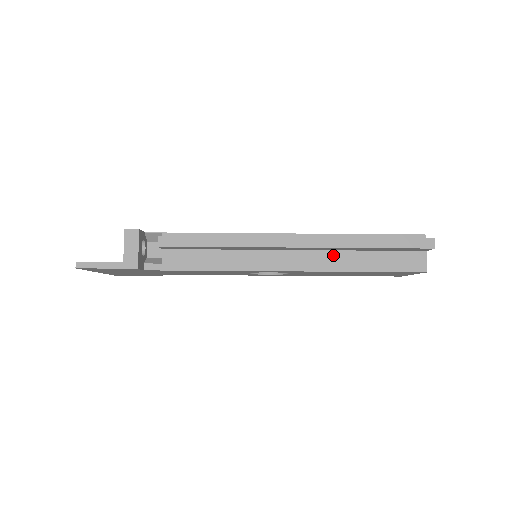
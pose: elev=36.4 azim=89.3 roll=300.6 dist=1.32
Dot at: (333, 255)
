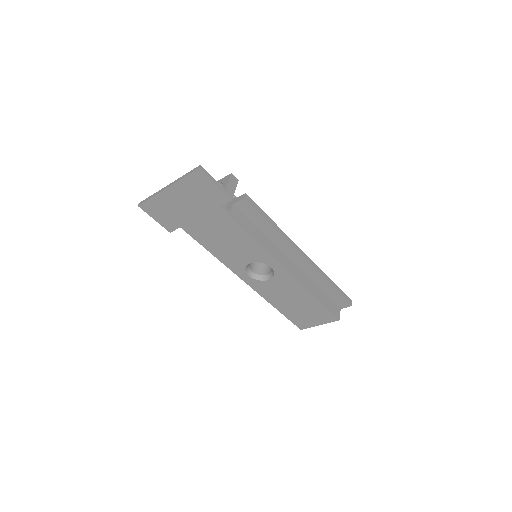
Dot at: (307, 279)
